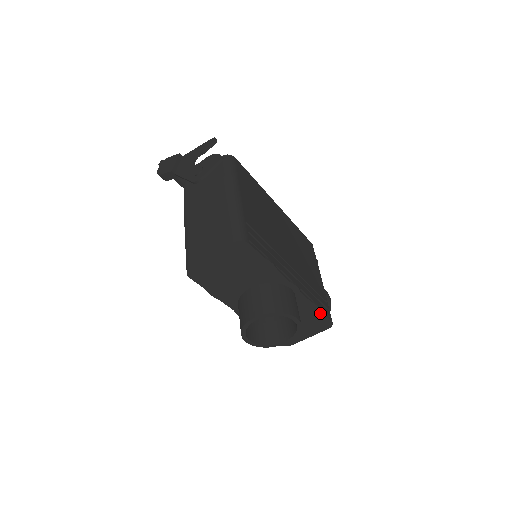
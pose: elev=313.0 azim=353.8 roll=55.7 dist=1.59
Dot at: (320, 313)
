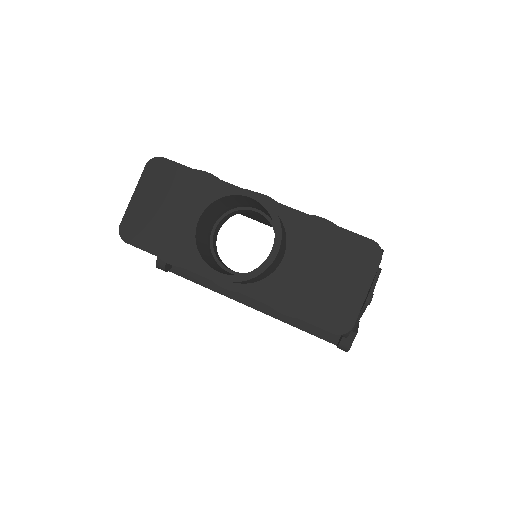
Dot at: (338, 231)
